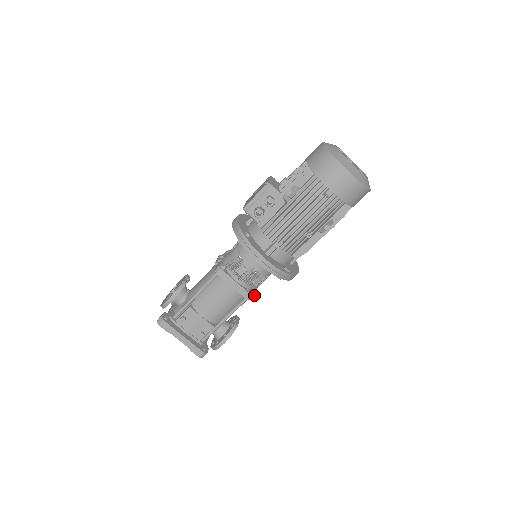
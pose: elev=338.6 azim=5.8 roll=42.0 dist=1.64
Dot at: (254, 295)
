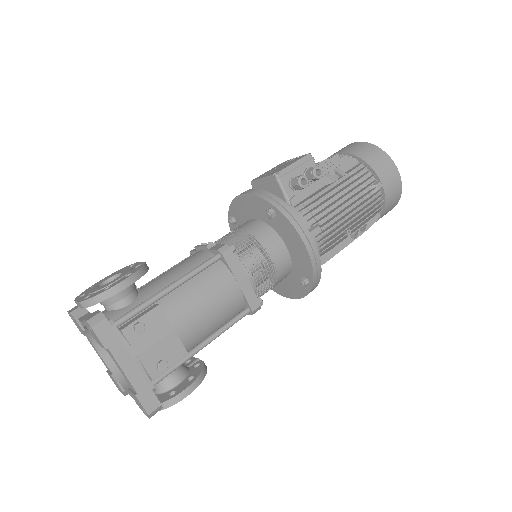
Dot at: (259, 307)
